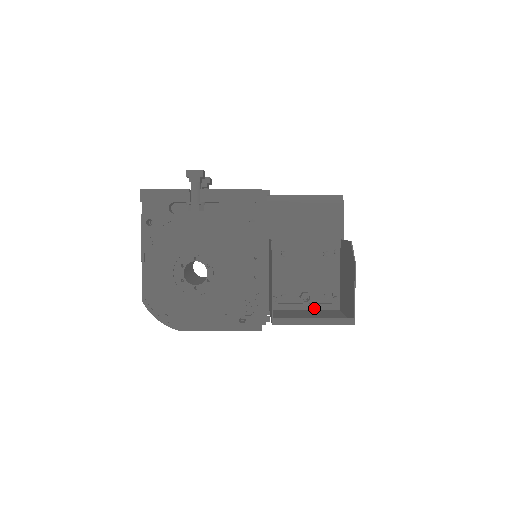
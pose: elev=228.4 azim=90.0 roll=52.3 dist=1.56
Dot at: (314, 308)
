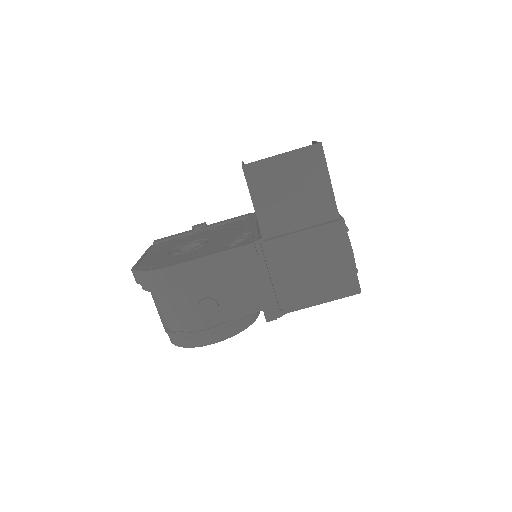
Dot at: (309, 221)
